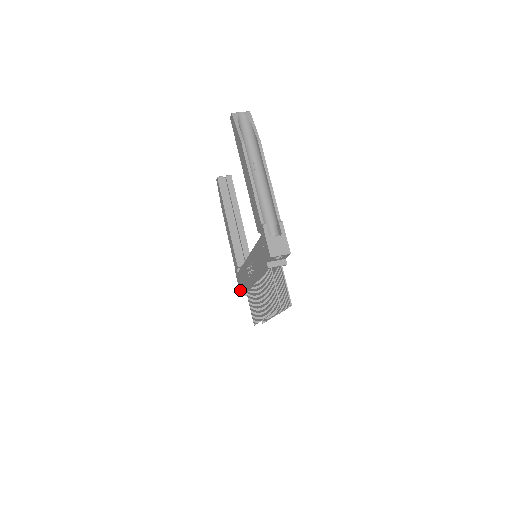
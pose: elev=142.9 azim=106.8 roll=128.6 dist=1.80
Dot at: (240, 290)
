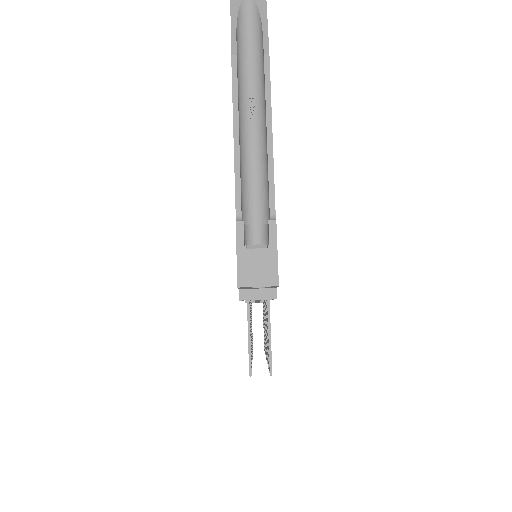
Dot at: occluded
